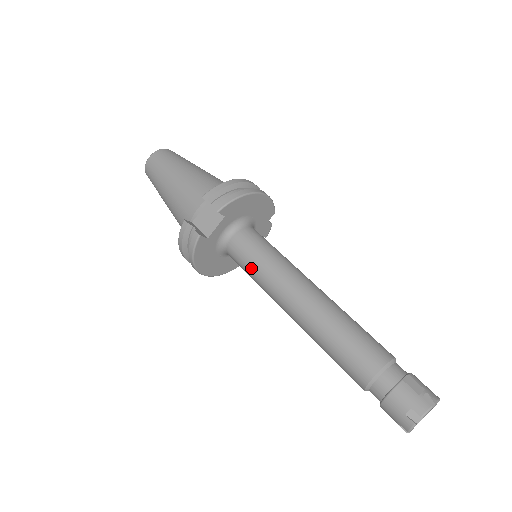
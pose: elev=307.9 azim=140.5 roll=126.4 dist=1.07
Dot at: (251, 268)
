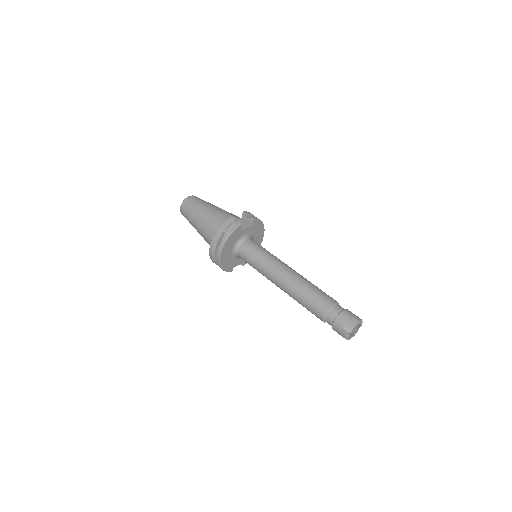
Dot at: (260, 254)
